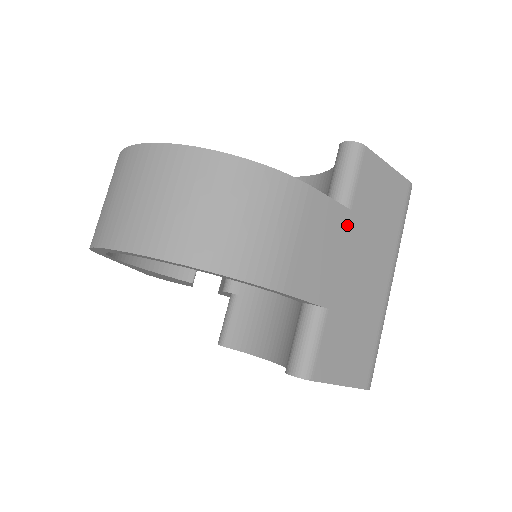
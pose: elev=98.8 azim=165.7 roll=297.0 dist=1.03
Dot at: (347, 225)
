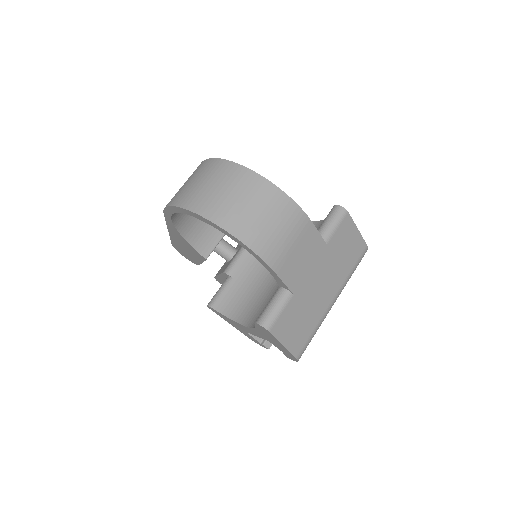
Dot at: (322, 252)
